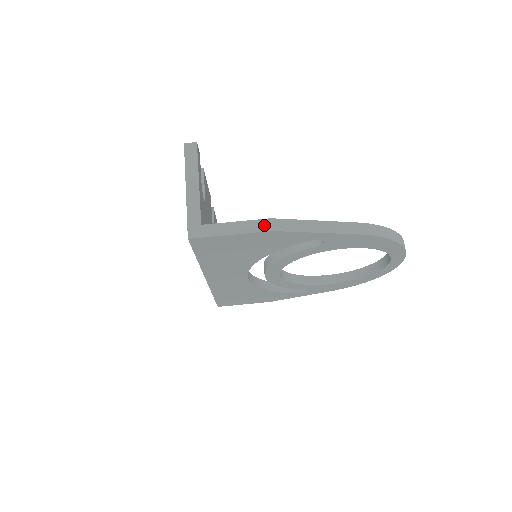
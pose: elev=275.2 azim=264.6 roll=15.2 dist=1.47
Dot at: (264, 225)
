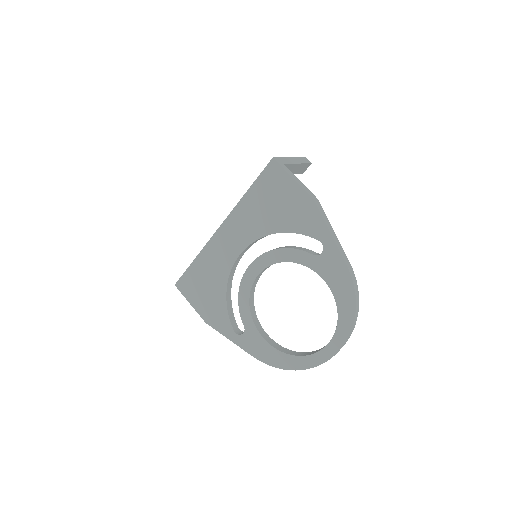
Dot at: (313, 196)
